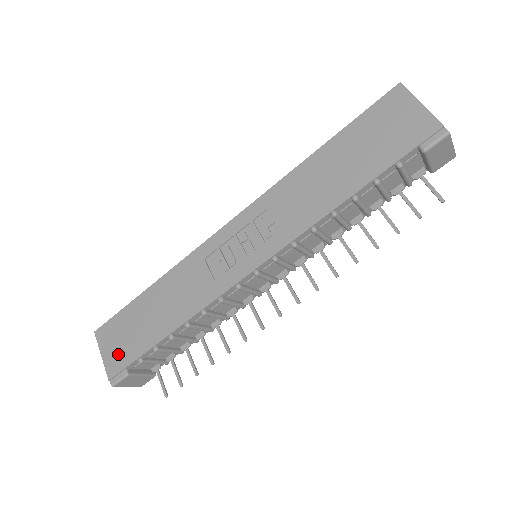
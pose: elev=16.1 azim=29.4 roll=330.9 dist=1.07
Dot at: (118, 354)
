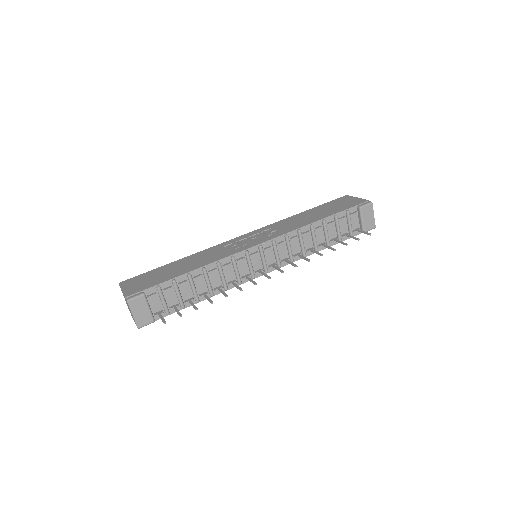
Dot at: (139, 286)
